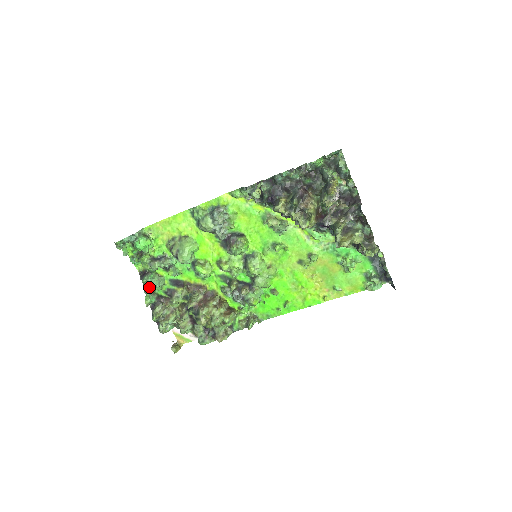
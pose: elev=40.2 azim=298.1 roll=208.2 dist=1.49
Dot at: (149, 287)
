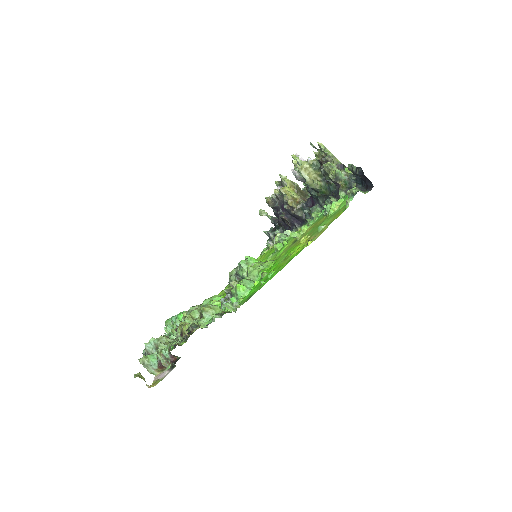
Dot at: occluded
